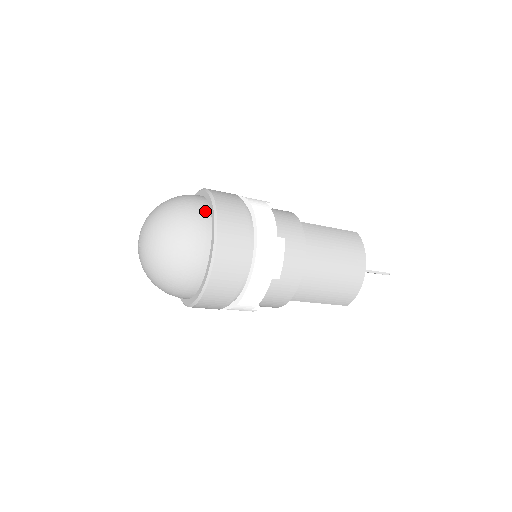
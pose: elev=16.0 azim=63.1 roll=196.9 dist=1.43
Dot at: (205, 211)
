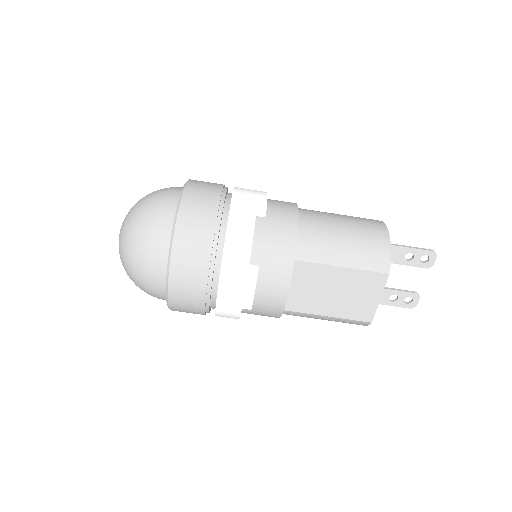
Dot at: occluded
